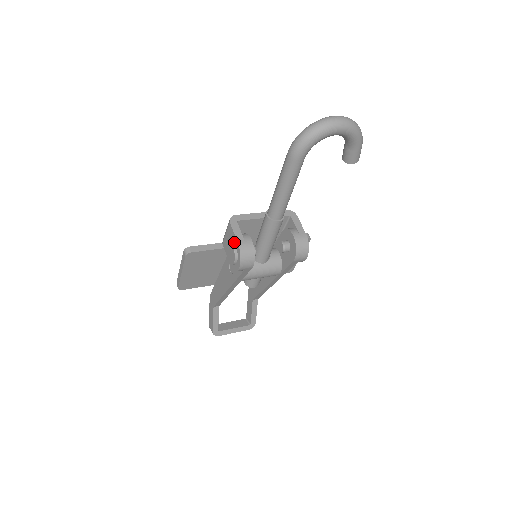
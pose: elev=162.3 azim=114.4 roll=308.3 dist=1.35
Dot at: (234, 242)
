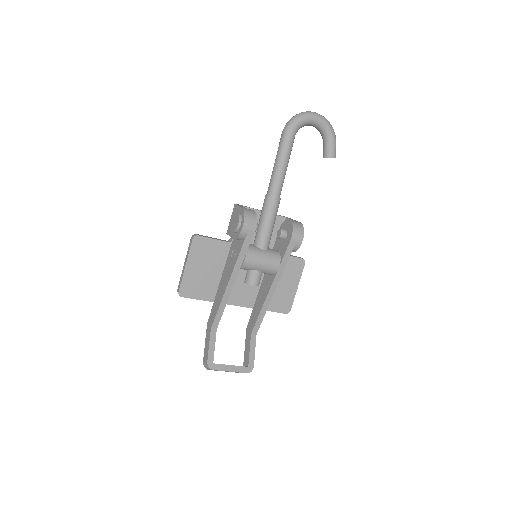
Dot at: (238, 212)
